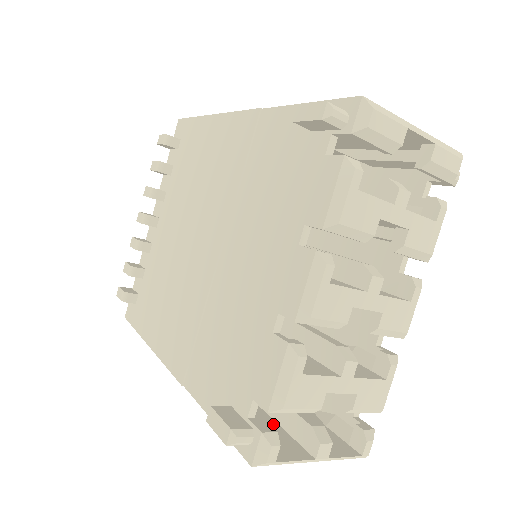
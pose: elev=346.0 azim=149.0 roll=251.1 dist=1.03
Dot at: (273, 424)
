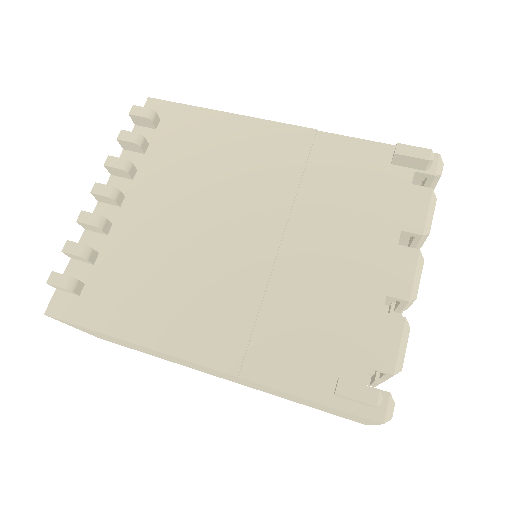
Dot at: occluded
